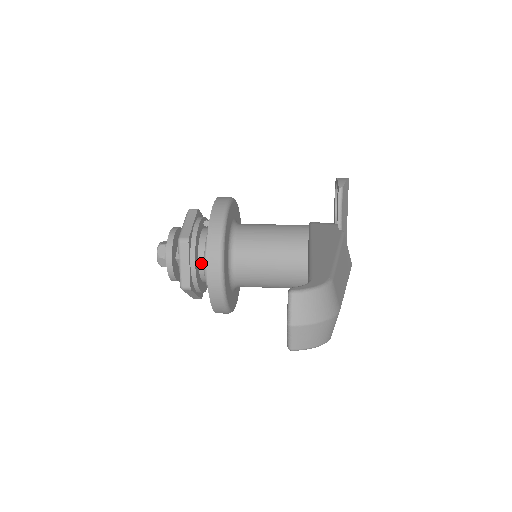
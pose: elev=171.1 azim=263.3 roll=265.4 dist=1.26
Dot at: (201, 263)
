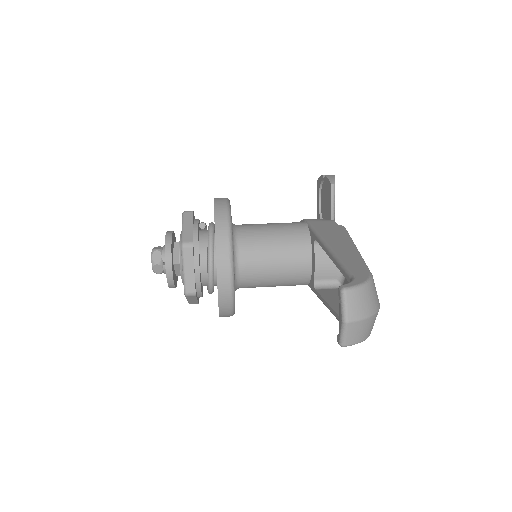
Dot at: (203, 267)
